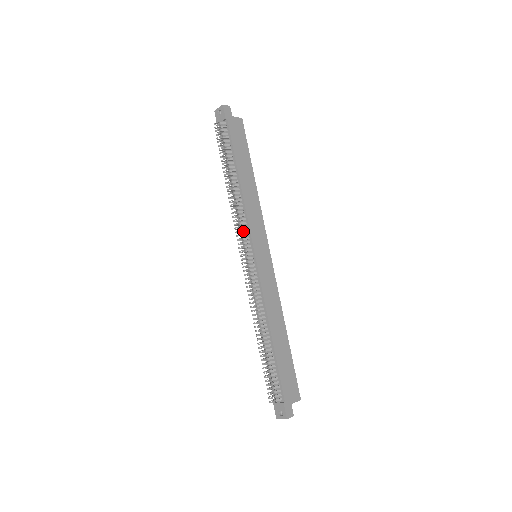
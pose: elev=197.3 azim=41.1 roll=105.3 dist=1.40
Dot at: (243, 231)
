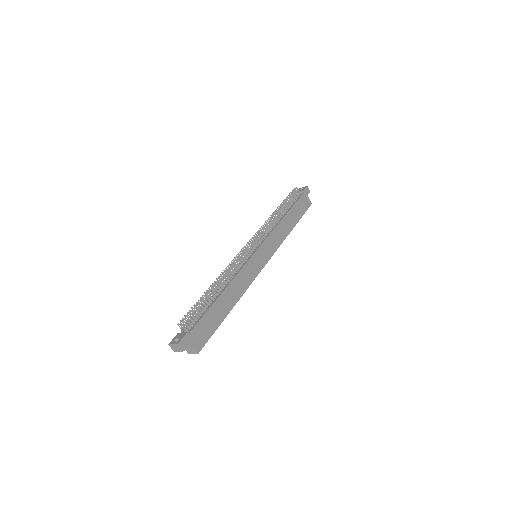
Dot at: (262, 235)
